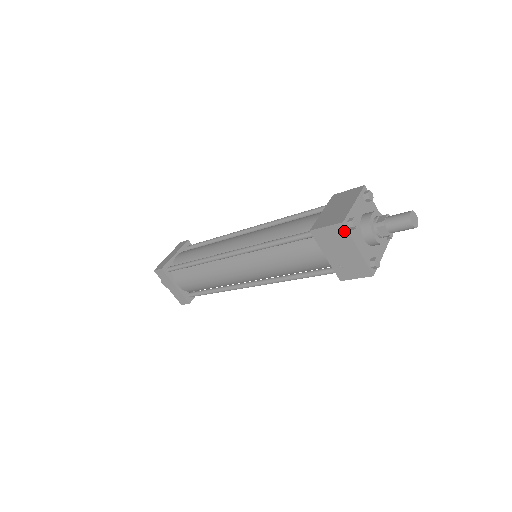
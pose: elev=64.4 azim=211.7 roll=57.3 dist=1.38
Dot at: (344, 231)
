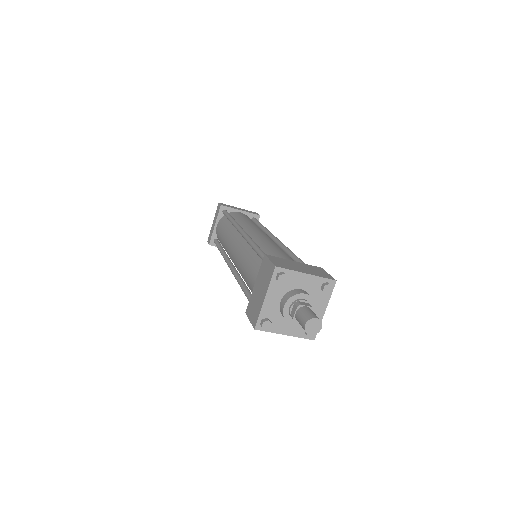
Dot at: (262, 329)
